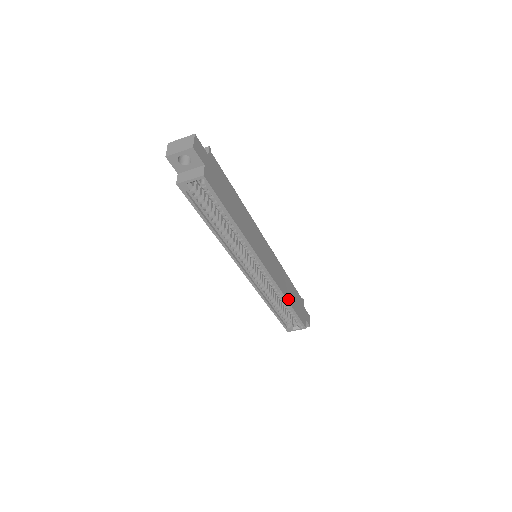
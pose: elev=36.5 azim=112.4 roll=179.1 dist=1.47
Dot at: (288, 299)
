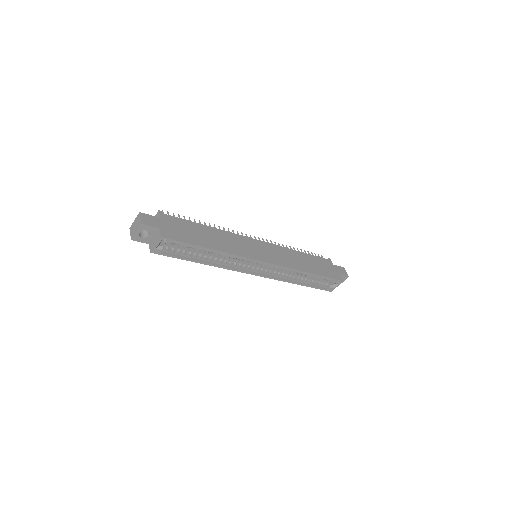
Dot at: (306, 270)
